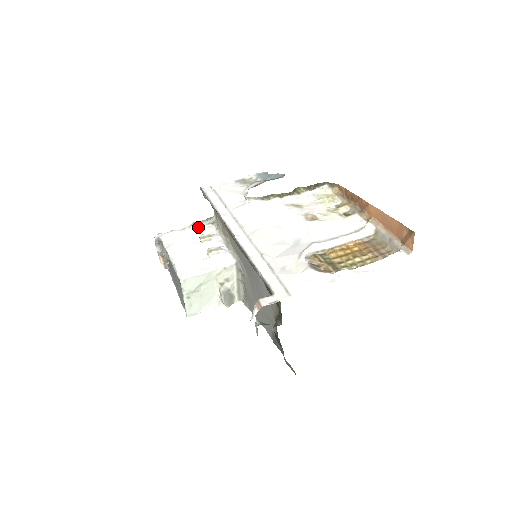
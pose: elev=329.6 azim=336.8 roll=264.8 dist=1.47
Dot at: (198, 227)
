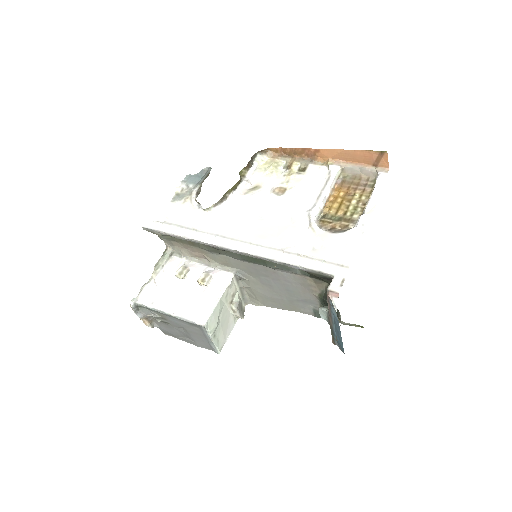
Dot at: (163, 267)
